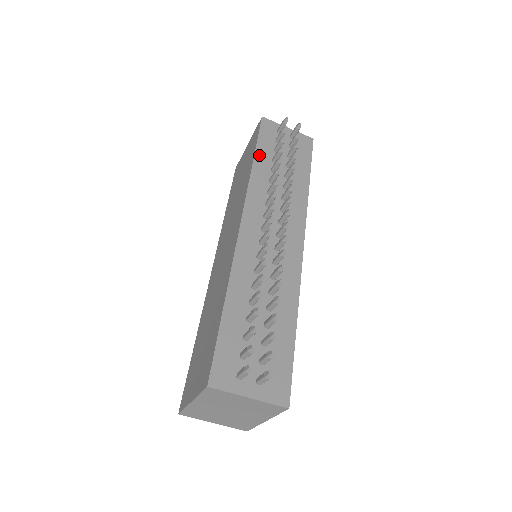
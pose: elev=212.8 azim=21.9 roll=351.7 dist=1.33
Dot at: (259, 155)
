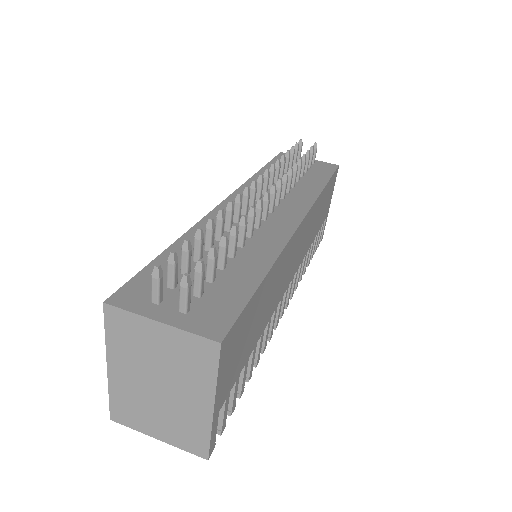
Dot at: occluded
